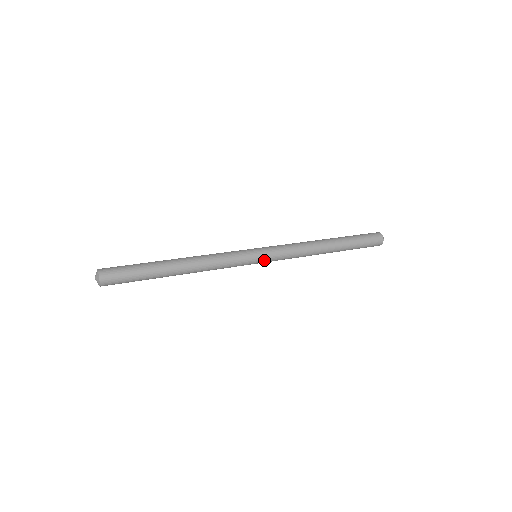
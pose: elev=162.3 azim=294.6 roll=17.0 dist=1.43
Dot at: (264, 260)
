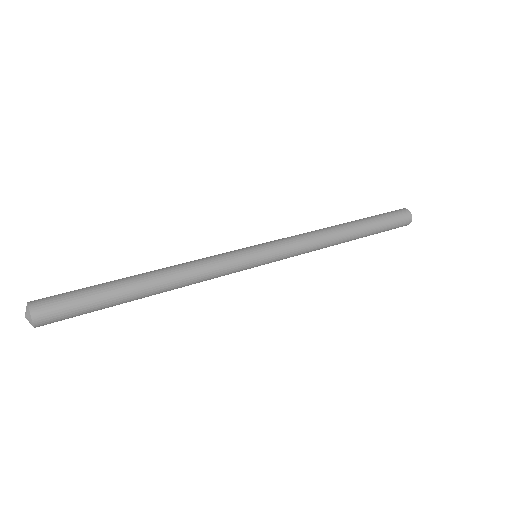
Dot at: occluded
